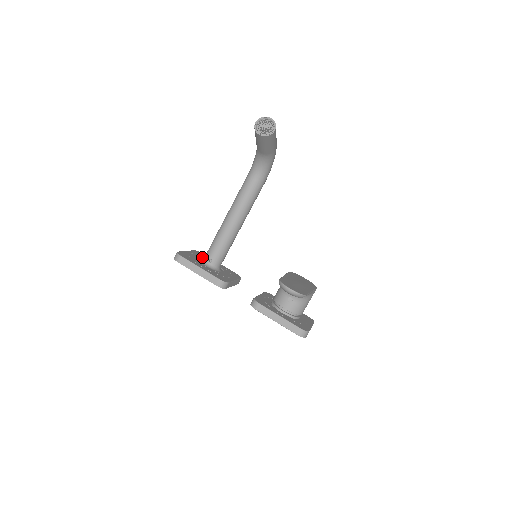
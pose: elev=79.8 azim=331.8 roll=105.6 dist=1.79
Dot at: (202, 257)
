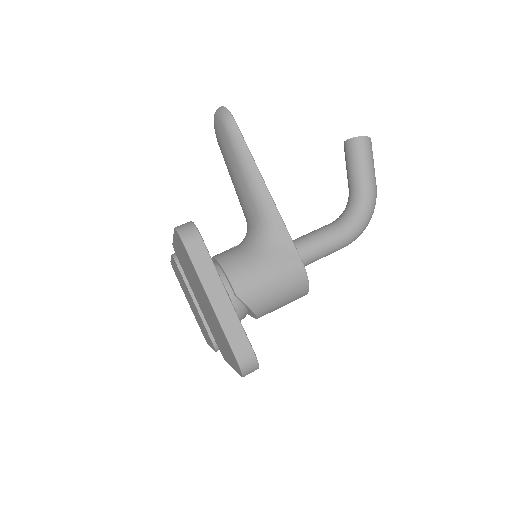
Dot at: occluded
